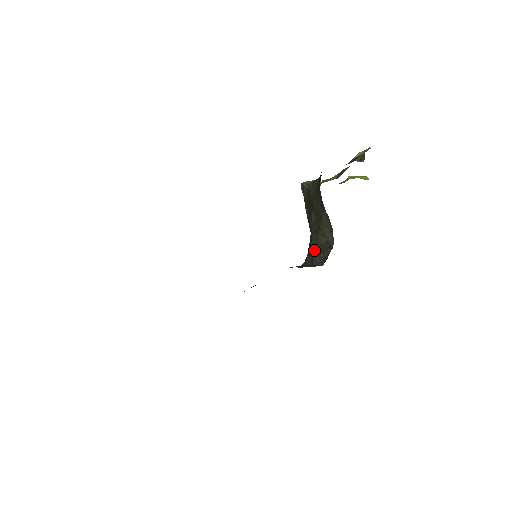
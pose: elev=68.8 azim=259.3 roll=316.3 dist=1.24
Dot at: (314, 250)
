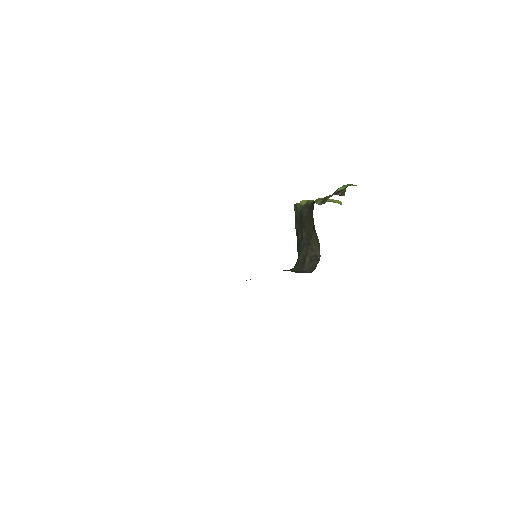
Dot at: (304, 259)
